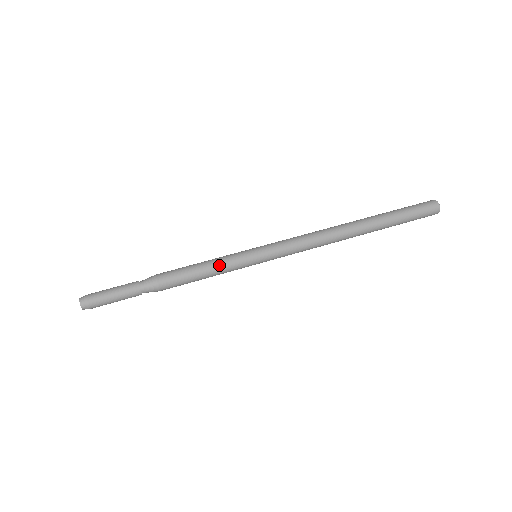
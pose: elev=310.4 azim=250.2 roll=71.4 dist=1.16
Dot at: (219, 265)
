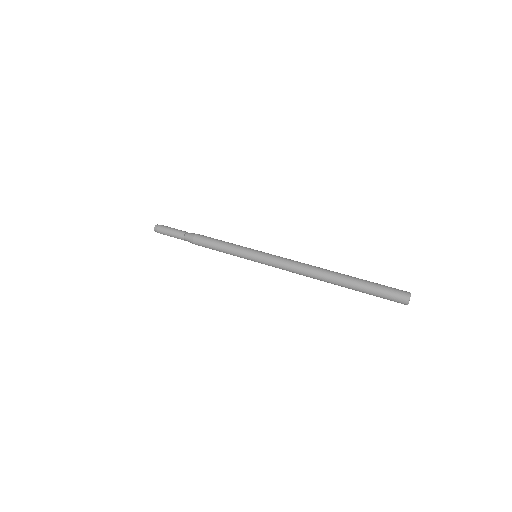
Dot at: (231, 244)
